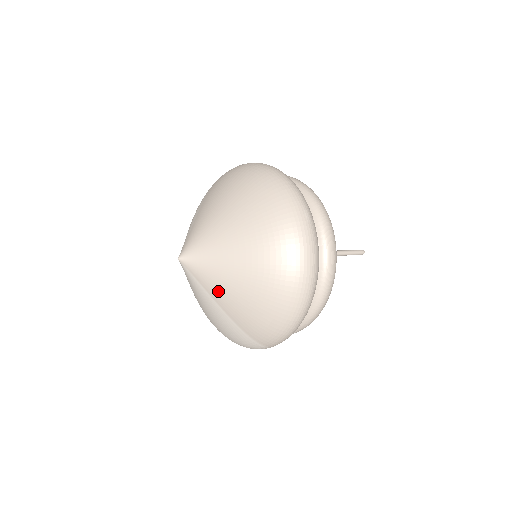
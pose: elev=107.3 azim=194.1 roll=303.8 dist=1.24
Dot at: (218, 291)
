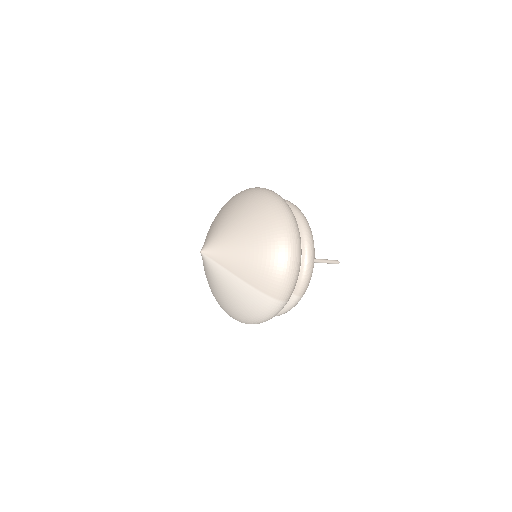
Dot at: (234, 263)
